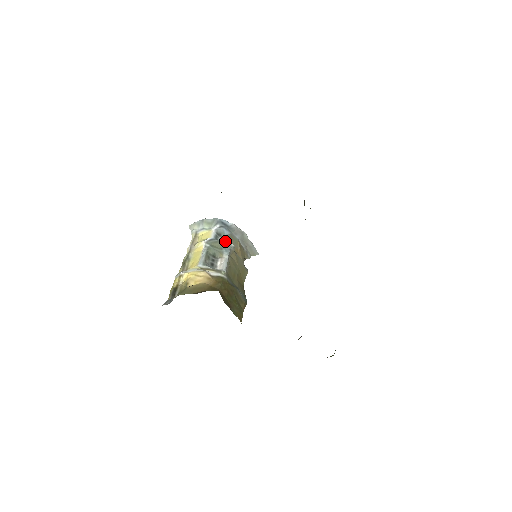
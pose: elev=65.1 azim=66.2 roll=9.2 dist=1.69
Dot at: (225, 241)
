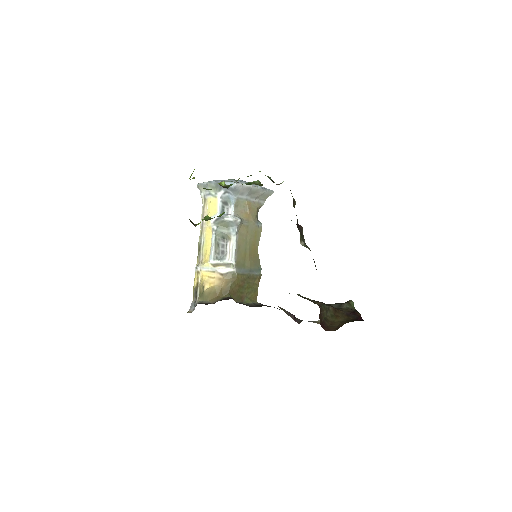
Dot at: (231, 217)
